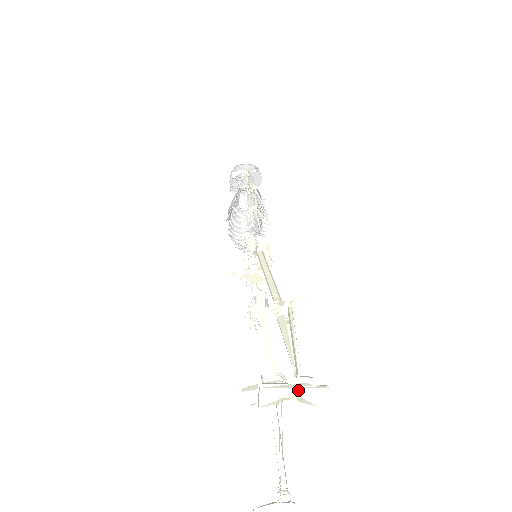
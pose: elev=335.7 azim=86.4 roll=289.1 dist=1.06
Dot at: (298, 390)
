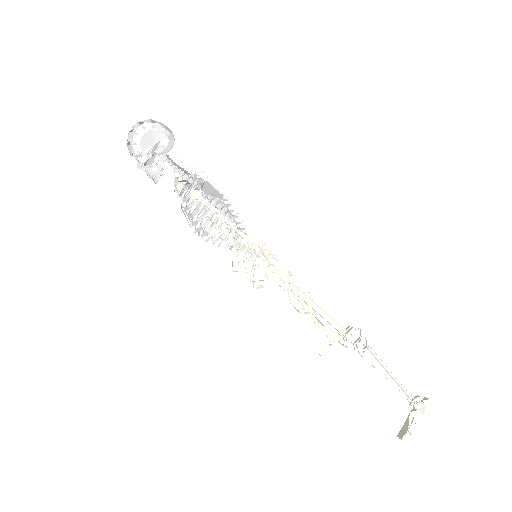
Dot at: occluded
